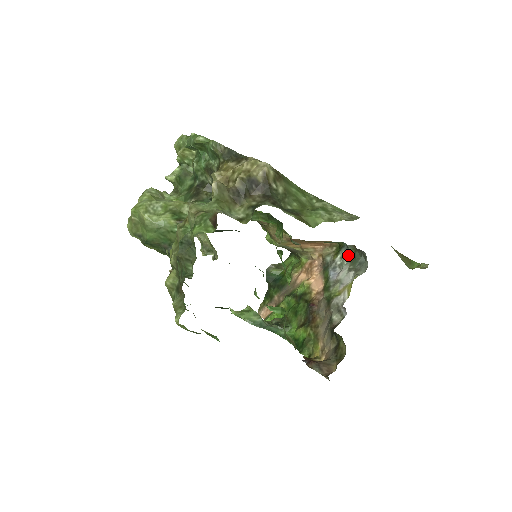
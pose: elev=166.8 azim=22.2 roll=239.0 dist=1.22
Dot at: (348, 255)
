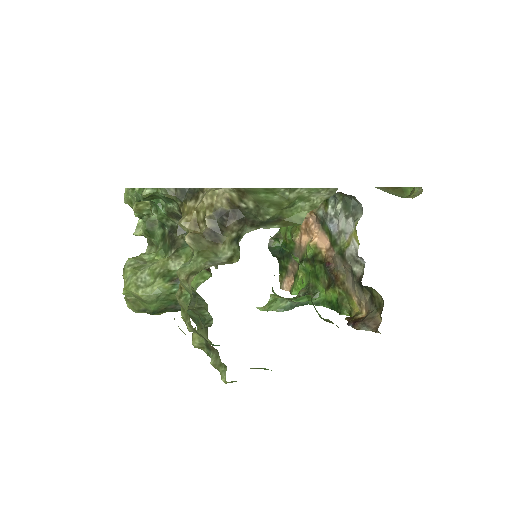
Dot at: (338, 203)
